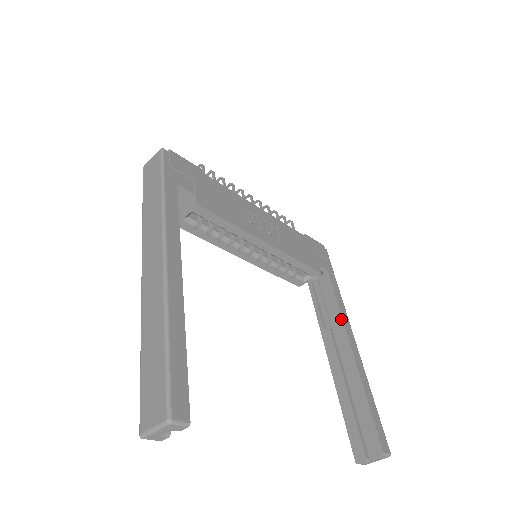
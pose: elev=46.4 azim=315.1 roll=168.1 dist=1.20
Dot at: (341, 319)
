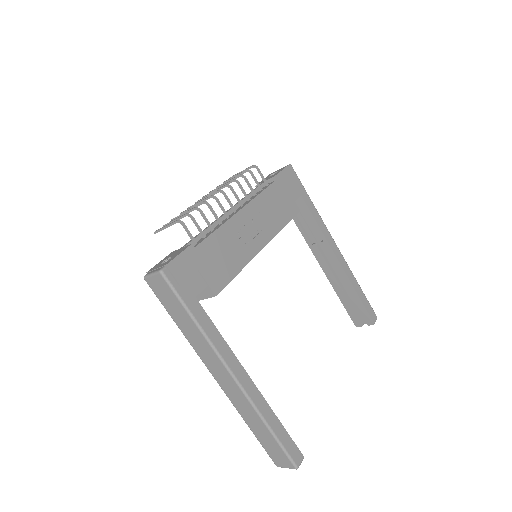
Dot at: (325, 240)
